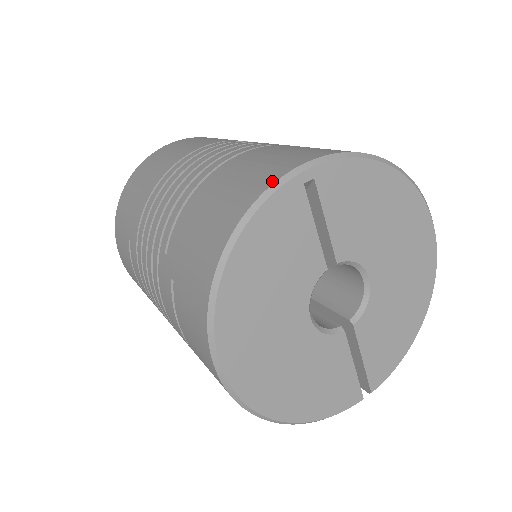
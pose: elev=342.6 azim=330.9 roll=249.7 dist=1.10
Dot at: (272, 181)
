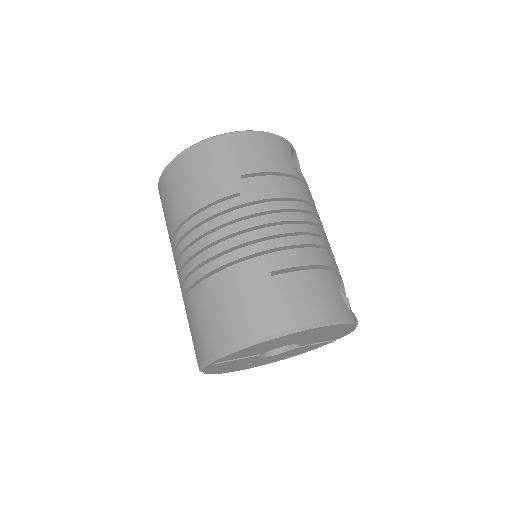
Dot at: (199, 364)
